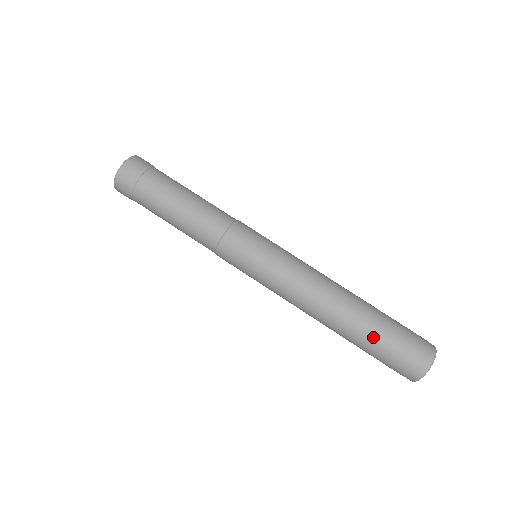
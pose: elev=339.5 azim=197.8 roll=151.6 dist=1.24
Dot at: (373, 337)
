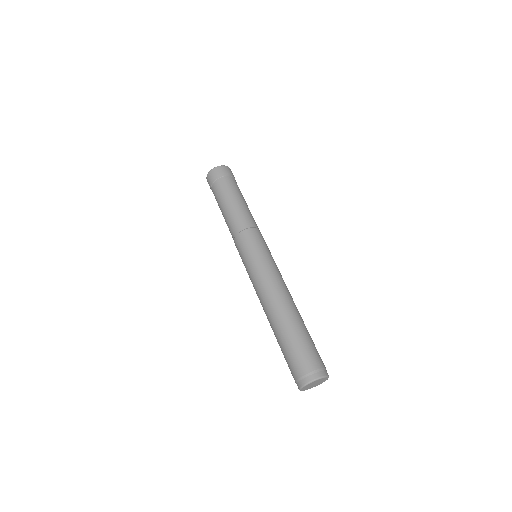
Dot at: (305, 333)
